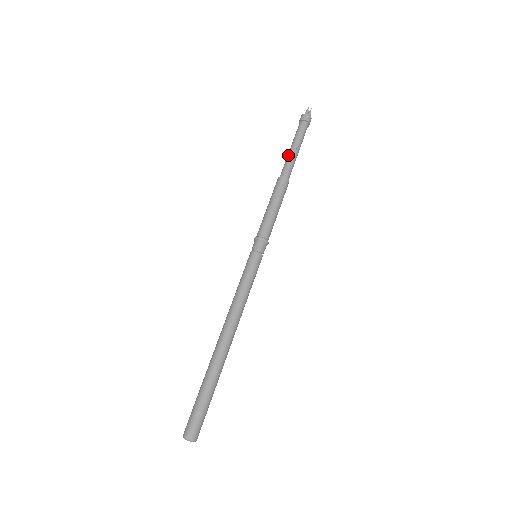
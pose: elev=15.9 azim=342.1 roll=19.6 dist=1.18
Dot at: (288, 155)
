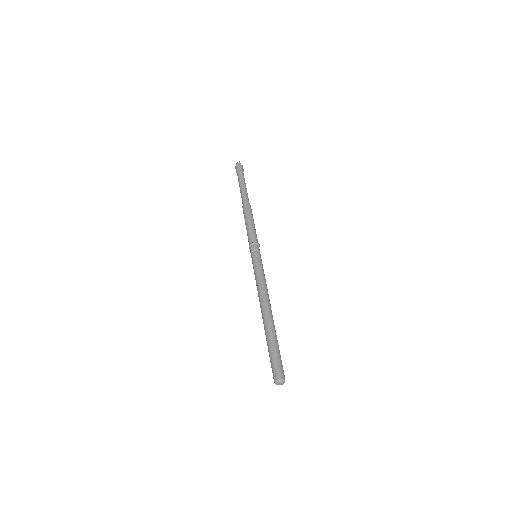
Dot at: (240, 192)
